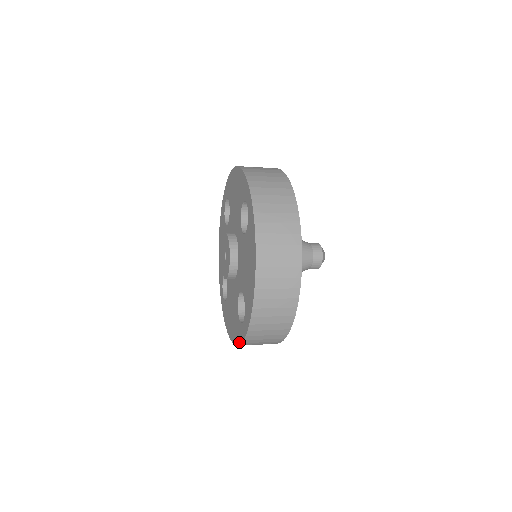
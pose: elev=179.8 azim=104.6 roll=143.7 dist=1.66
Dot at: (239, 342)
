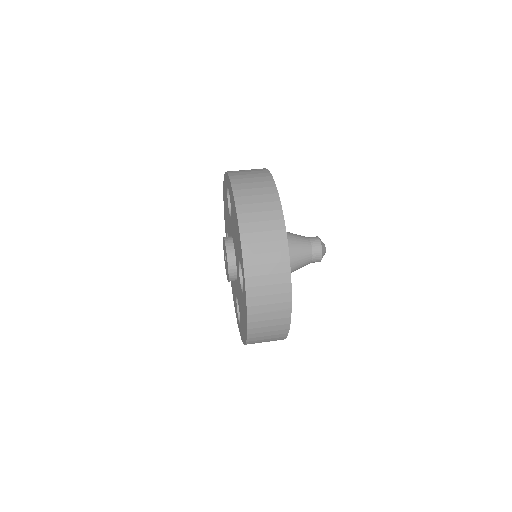
Dot at: occluded
